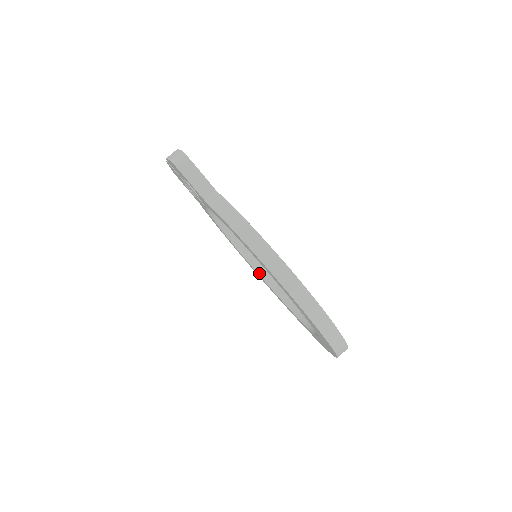
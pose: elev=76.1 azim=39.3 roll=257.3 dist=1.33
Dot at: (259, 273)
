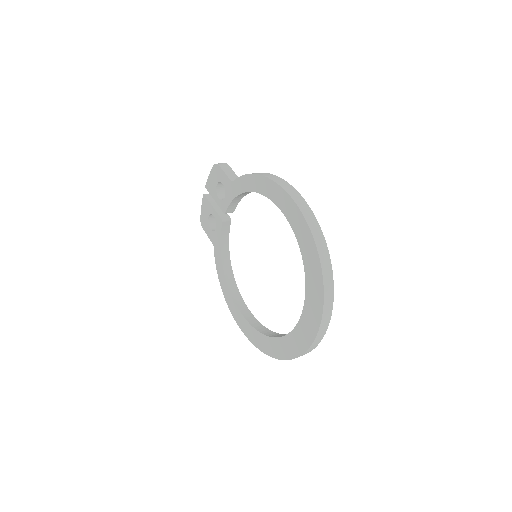
Dot at: (248, 321)
